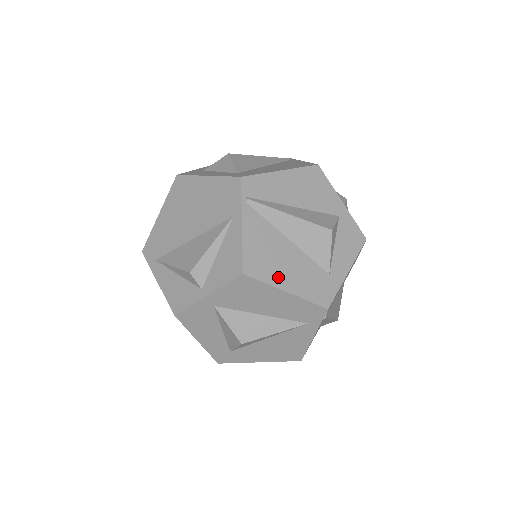
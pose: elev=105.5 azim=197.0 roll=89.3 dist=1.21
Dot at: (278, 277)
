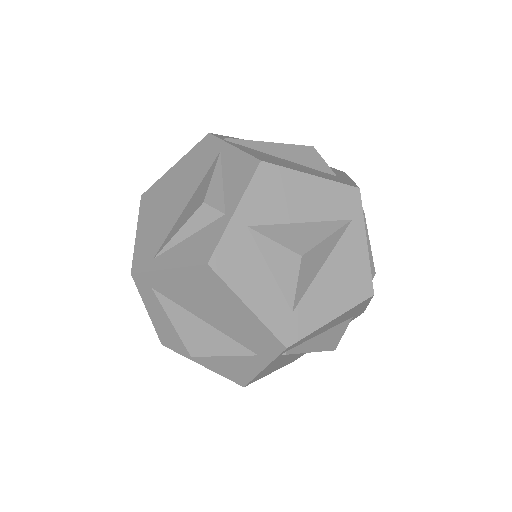
Dot at: (295, 168)
